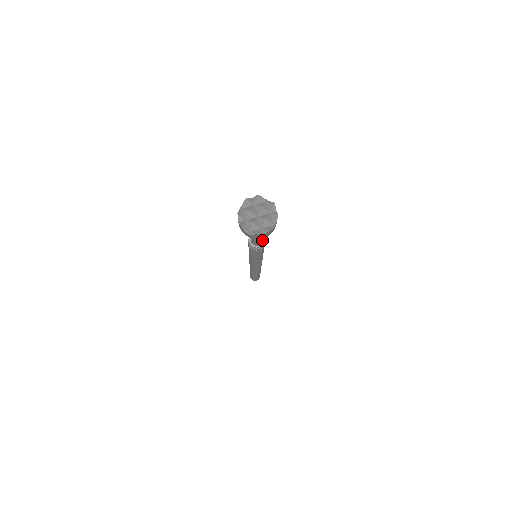
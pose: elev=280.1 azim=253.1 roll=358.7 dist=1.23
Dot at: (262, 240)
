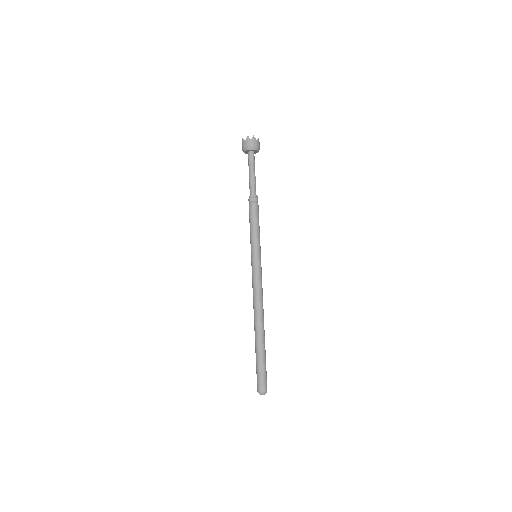
Dot at: (256, 195)
